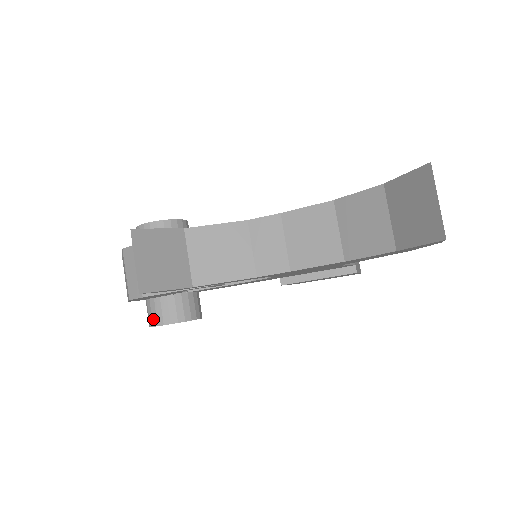
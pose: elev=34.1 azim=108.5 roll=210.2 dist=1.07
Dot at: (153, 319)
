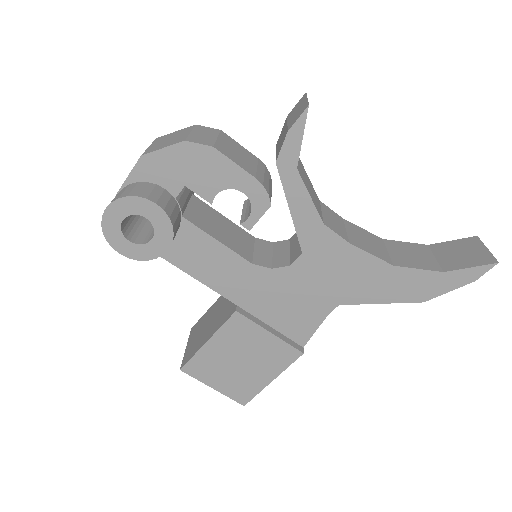
Dot at: (142, 192)
